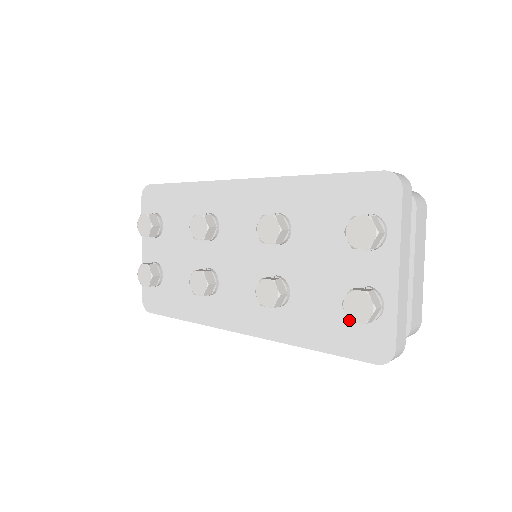
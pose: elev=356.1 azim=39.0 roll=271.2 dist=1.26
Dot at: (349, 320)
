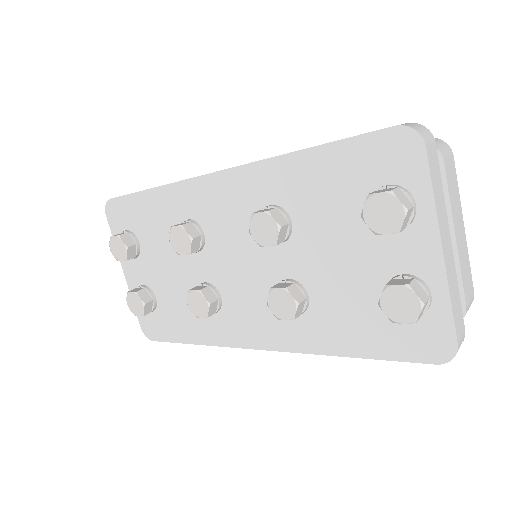
Dot at: (392, 322)
